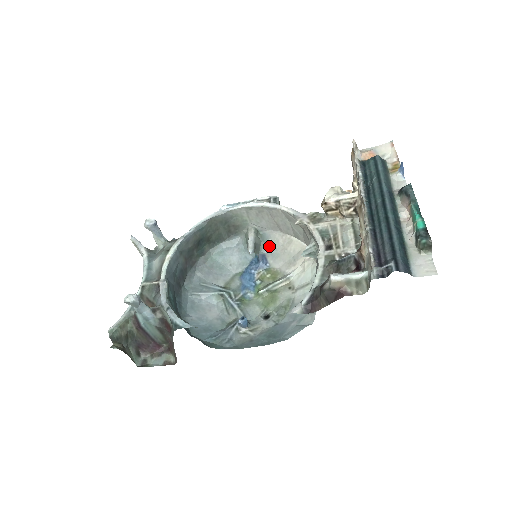
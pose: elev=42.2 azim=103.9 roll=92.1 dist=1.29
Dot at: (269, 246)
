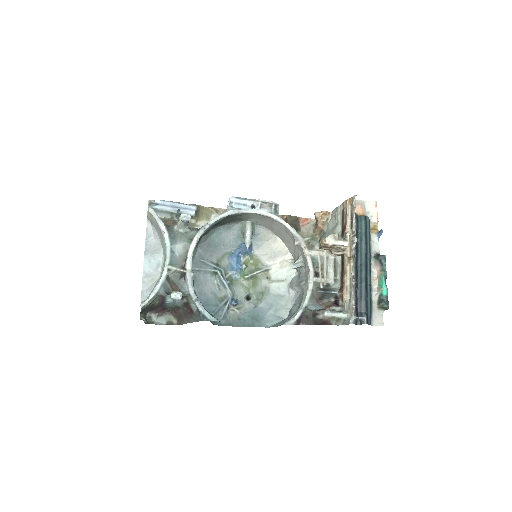
Dot at: (257, 238)
